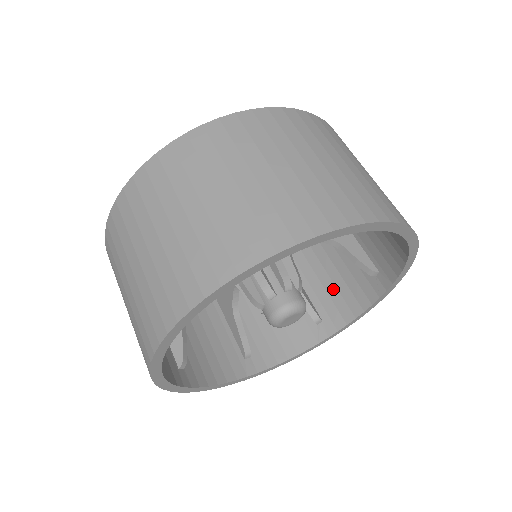
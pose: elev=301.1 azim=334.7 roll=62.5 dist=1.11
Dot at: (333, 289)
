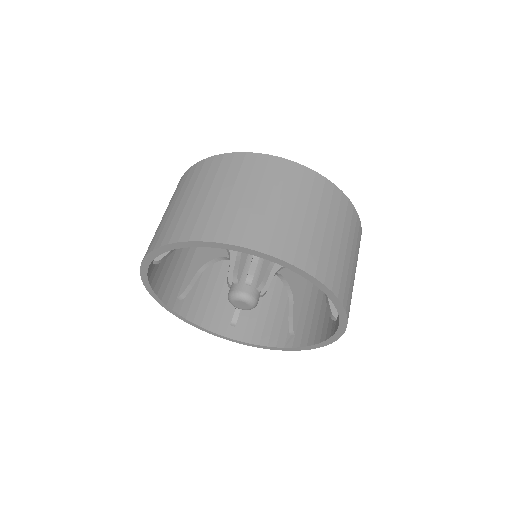
Dot at: occluded
